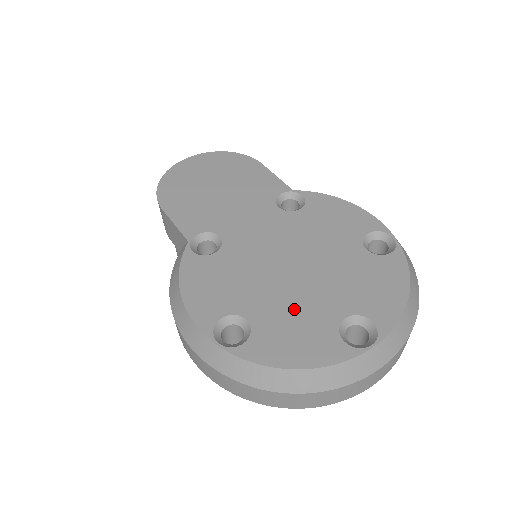
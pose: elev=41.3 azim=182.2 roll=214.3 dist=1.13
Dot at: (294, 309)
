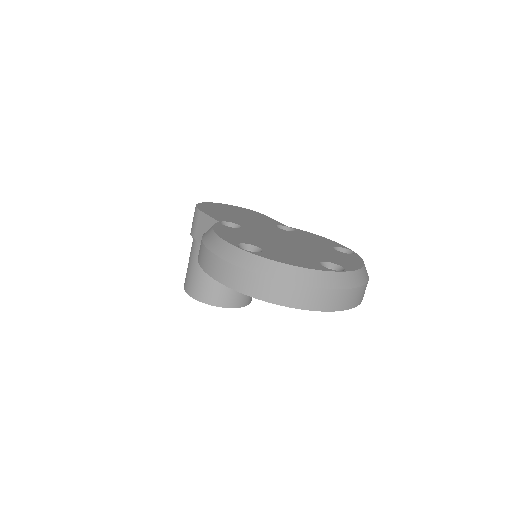
Dot at: (290, 252)
